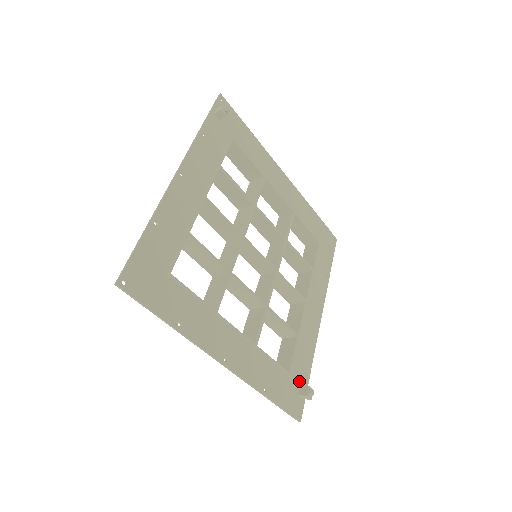
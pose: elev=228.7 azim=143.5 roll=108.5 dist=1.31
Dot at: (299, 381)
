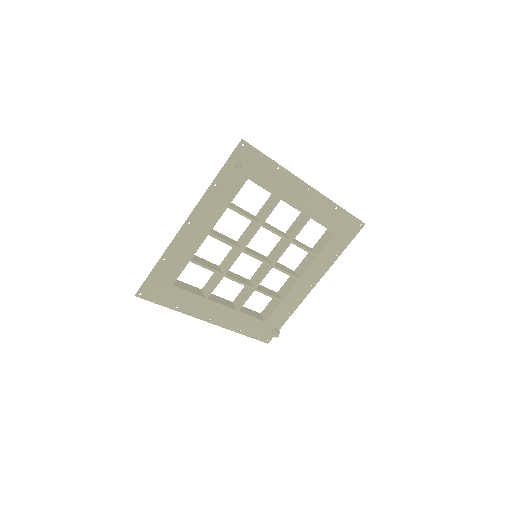
Dot at: (274, 324)
